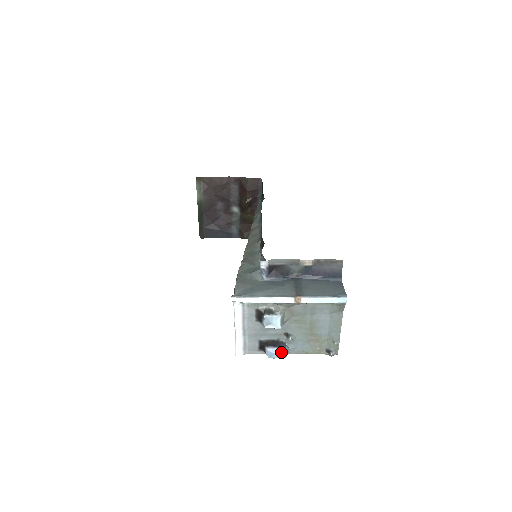
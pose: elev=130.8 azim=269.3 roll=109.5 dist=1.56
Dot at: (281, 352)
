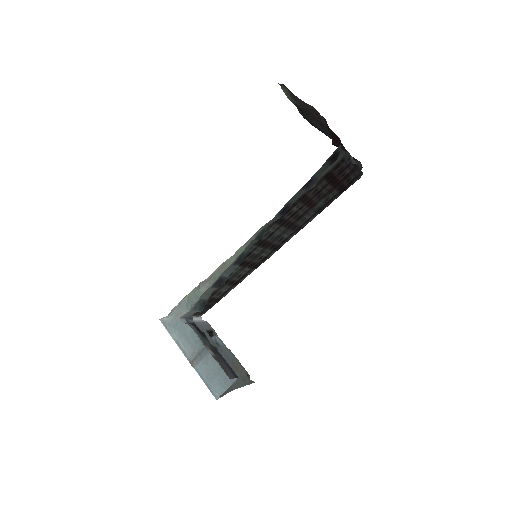
Dot at: occluded
